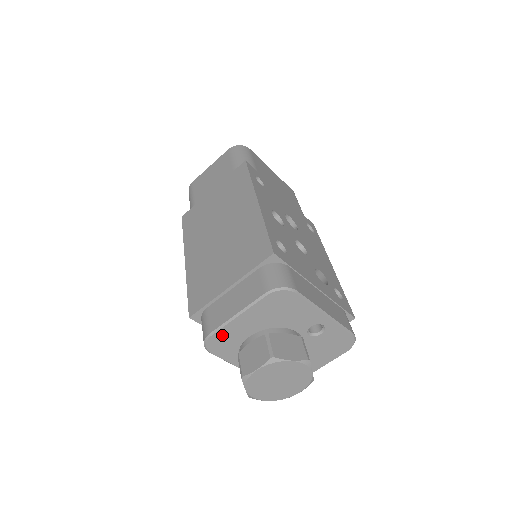
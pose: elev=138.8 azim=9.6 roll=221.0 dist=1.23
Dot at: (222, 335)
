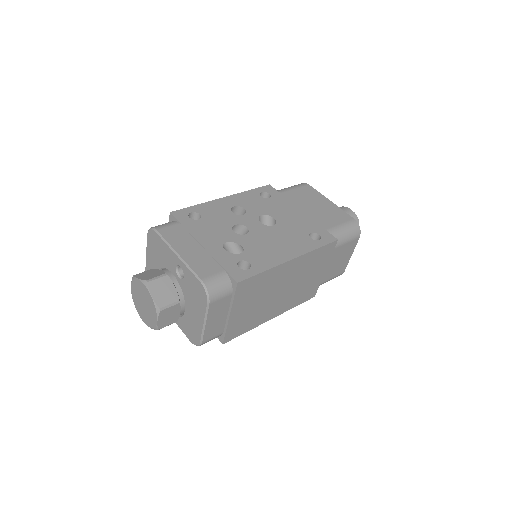
Dot at: occluded
